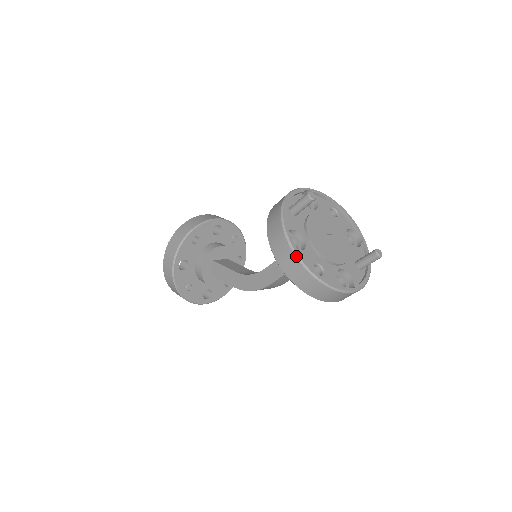
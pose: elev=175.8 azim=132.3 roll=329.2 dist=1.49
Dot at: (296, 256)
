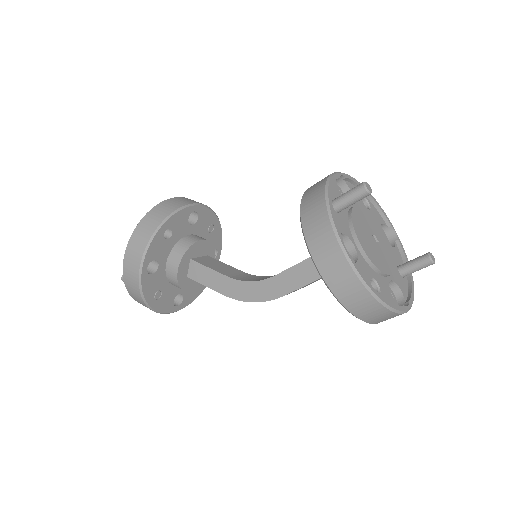
Dot at: (355, 272)
